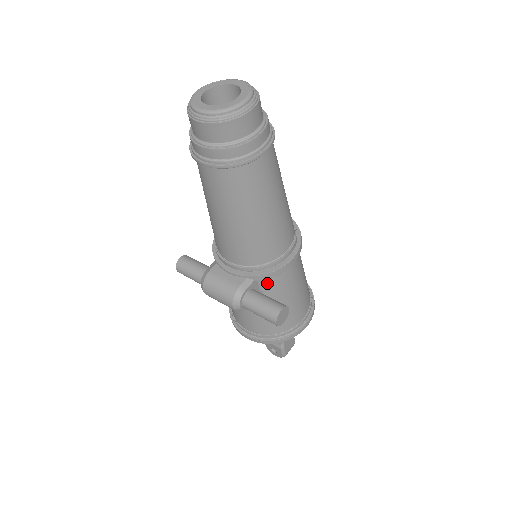
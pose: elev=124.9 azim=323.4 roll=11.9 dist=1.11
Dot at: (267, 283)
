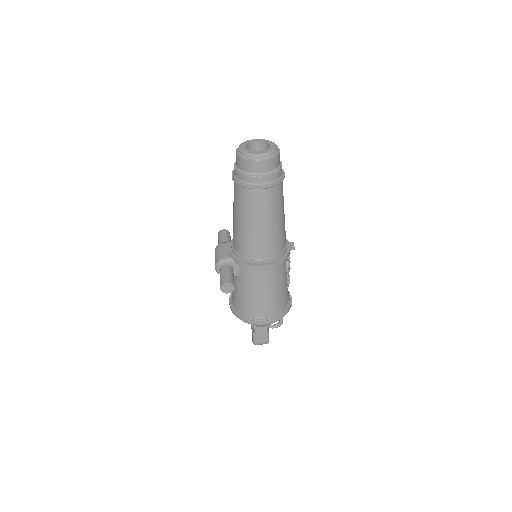
Dot at: (243, 271)
